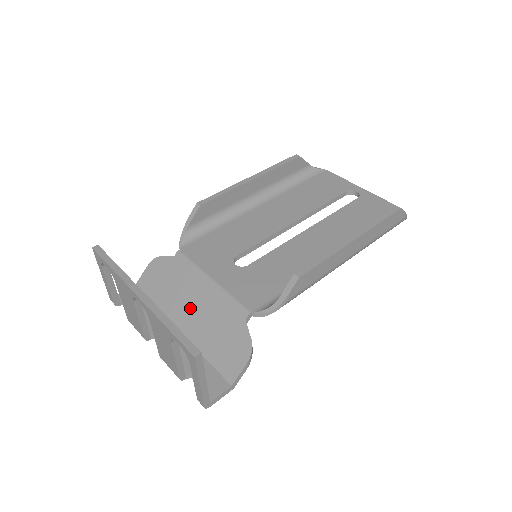
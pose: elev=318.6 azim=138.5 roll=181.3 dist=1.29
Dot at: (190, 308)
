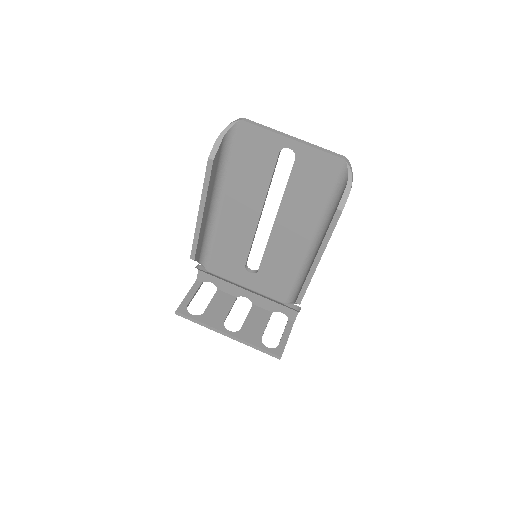
Dot at: occluded
